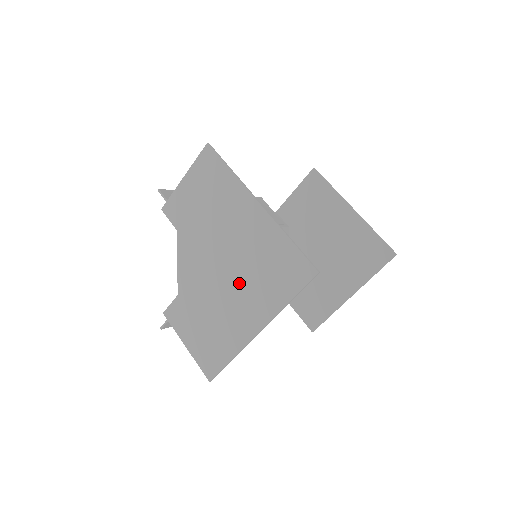
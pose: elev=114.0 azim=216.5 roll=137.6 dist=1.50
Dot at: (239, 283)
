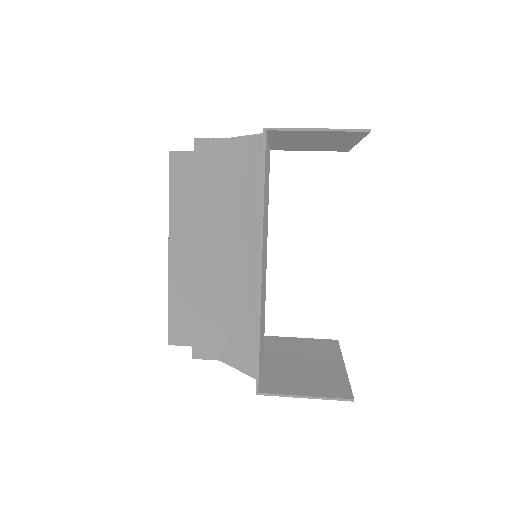
Dot at: occluded
